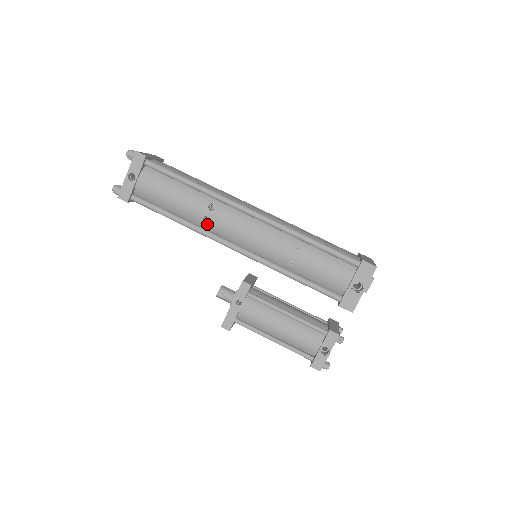
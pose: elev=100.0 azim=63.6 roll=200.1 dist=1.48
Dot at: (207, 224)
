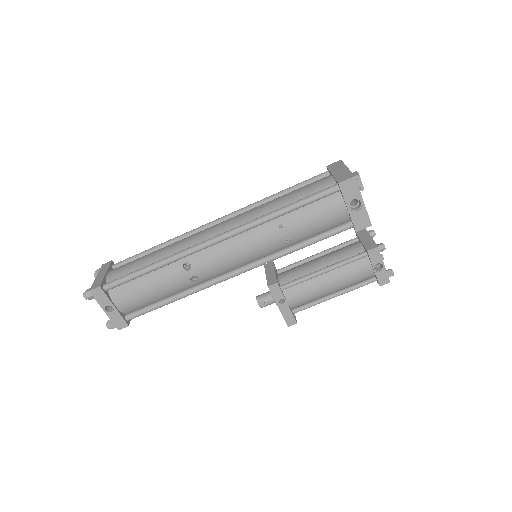
Dot at: (198, 280)
